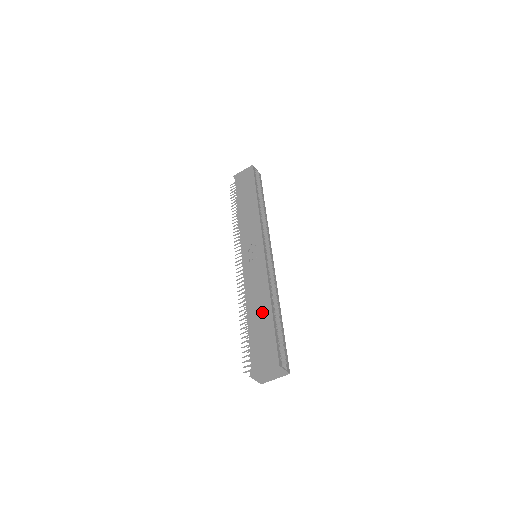
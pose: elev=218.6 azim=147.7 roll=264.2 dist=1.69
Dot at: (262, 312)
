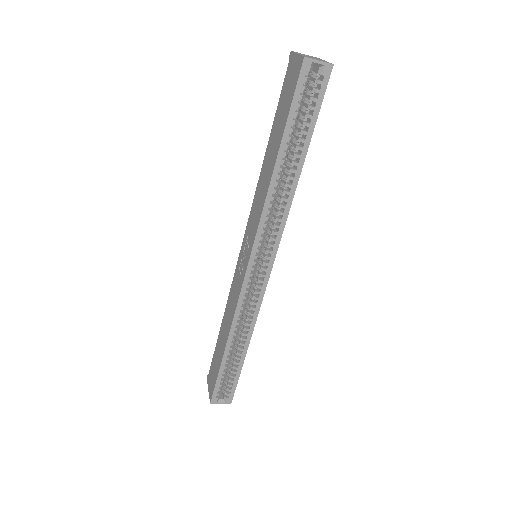
Dot at: (222, 342)
